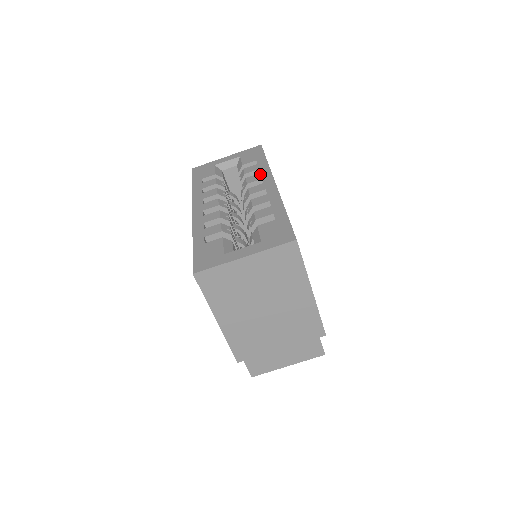
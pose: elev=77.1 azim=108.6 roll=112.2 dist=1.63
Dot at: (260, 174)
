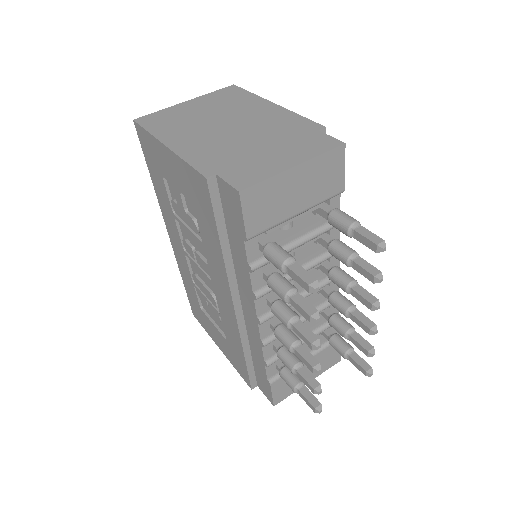
Dot at: occluded
